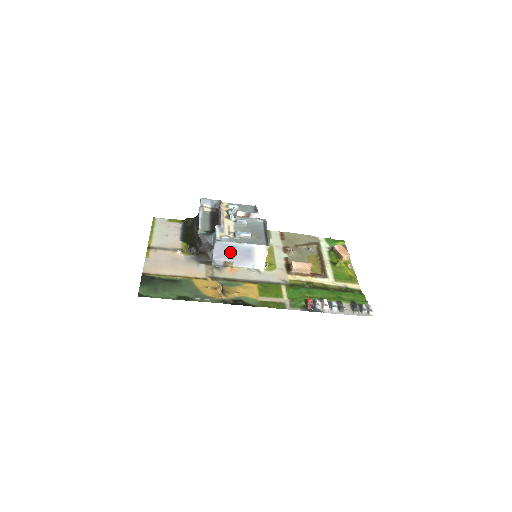
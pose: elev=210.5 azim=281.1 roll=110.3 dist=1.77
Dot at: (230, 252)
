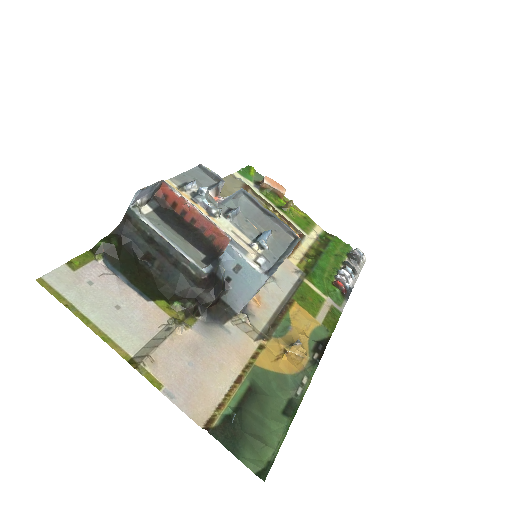
Dot at: occluded
